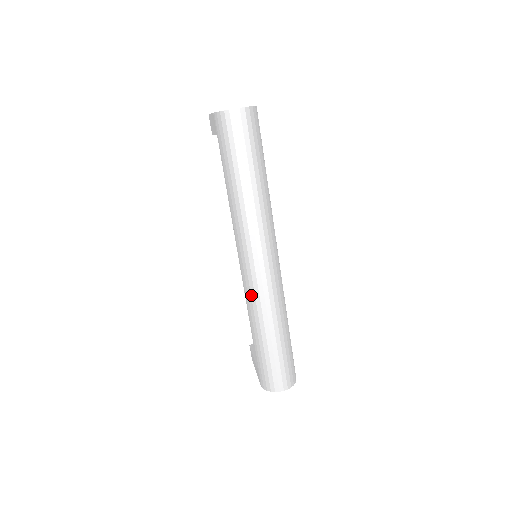
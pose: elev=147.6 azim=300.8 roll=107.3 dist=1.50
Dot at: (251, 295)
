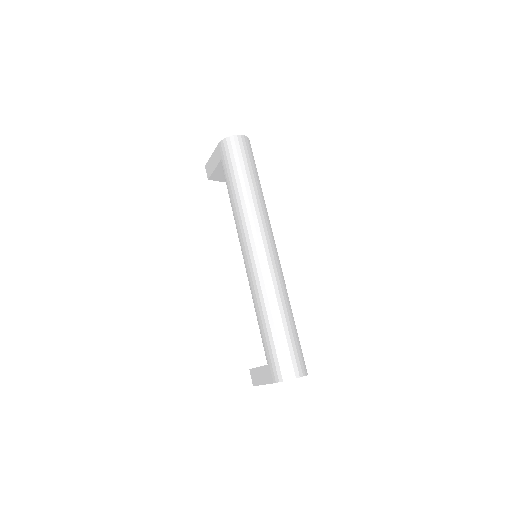
Dot at: (259, 278)
